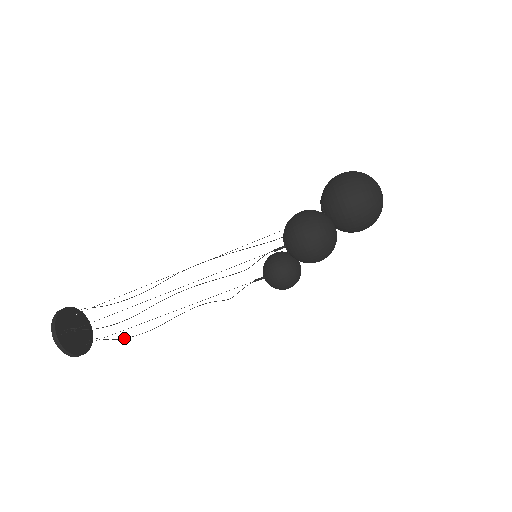
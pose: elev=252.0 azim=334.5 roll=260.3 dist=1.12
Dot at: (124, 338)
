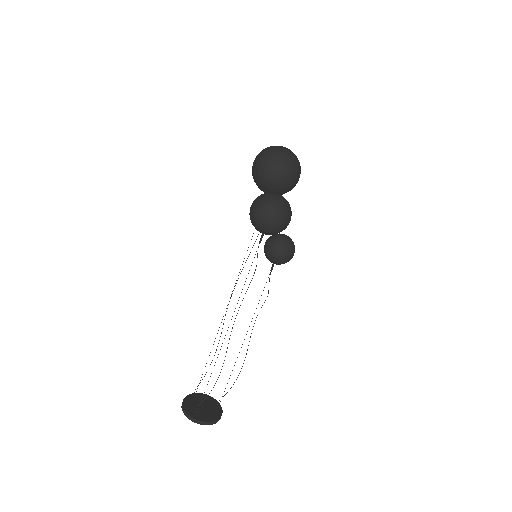
Dot at: occluded
